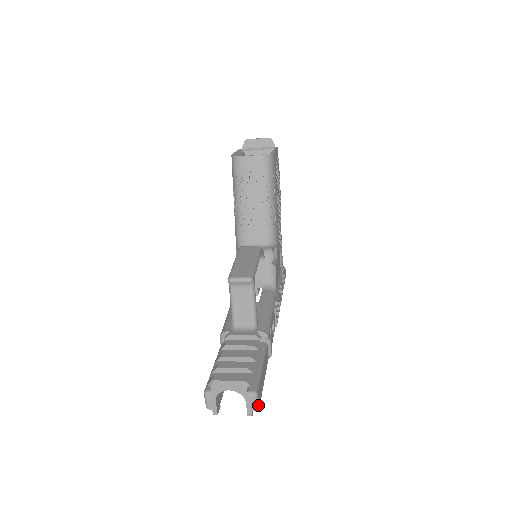
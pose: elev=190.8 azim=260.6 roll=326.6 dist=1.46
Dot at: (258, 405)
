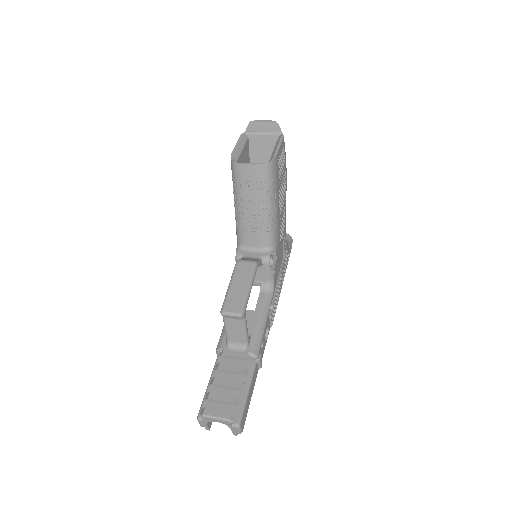
Dot at: (241, 431)
